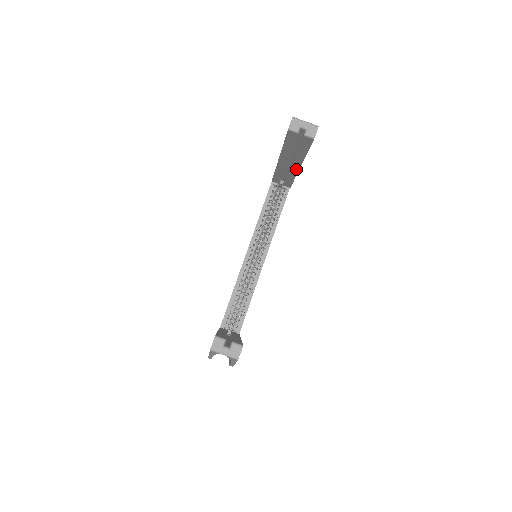
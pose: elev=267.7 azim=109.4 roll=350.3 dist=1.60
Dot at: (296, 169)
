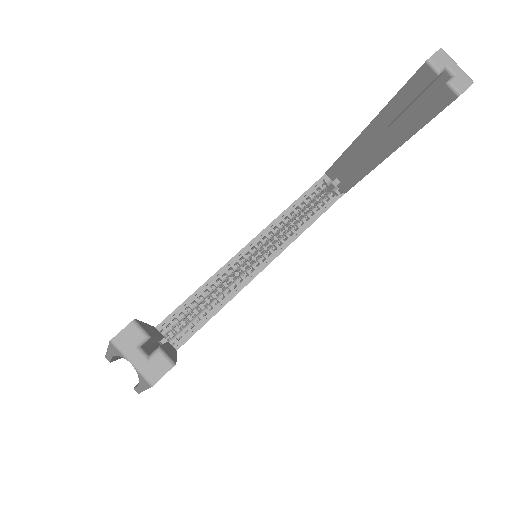
Dot at: (378, 159)
